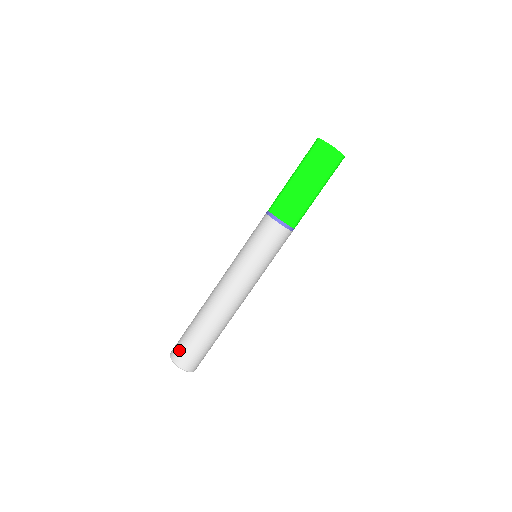
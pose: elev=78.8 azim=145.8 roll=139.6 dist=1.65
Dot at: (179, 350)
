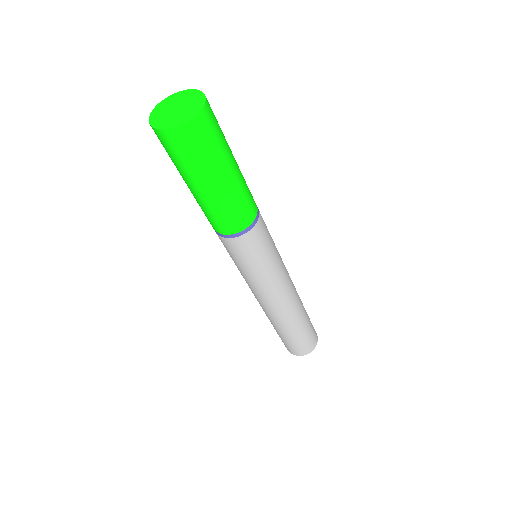
Dot at: (288, 348)
